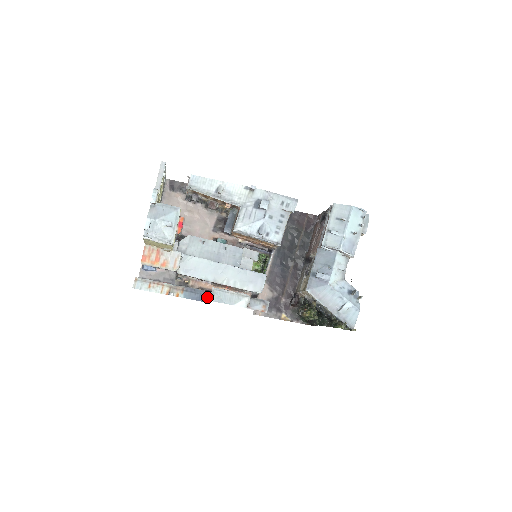
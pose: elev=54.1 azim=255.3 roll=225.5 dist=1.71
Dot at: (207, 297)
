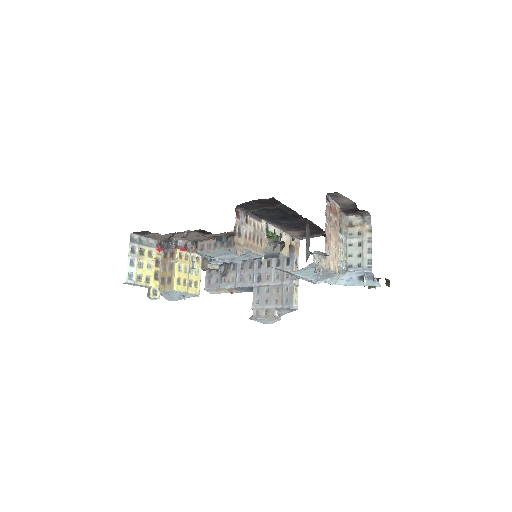
Dot at: occluded
